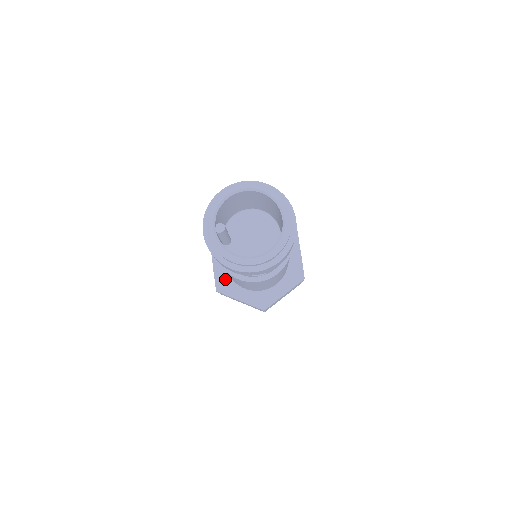
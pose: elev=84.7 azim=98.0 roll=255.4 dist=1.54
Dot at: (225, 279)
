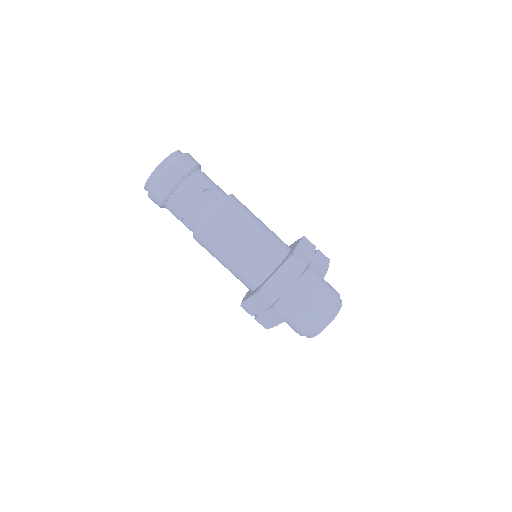
Dot at: (258, 288)
